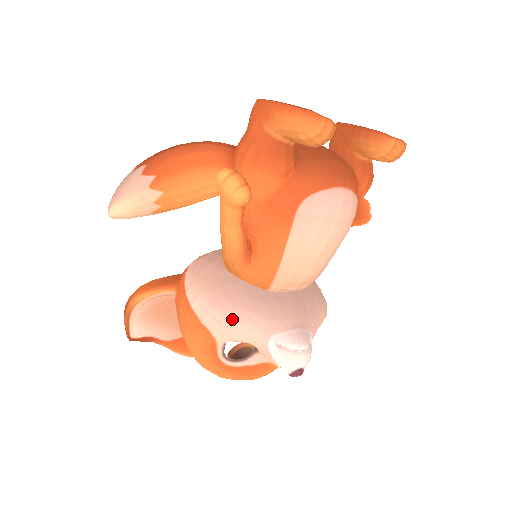
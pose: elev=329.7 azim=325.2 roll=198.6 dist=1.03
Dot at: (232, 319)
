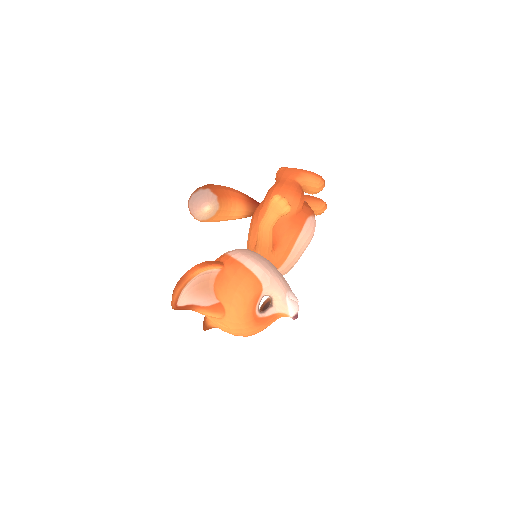
Dot at: (275, 277)
